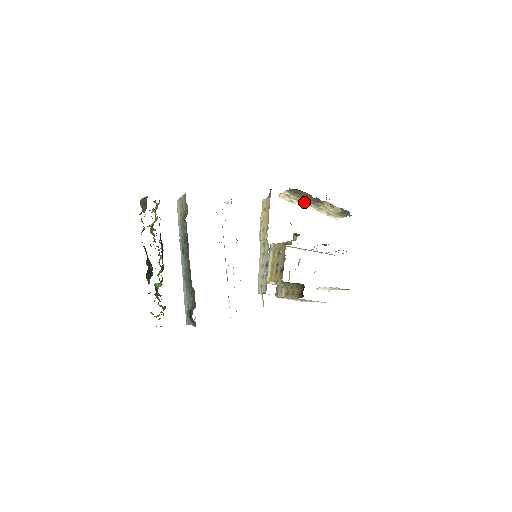
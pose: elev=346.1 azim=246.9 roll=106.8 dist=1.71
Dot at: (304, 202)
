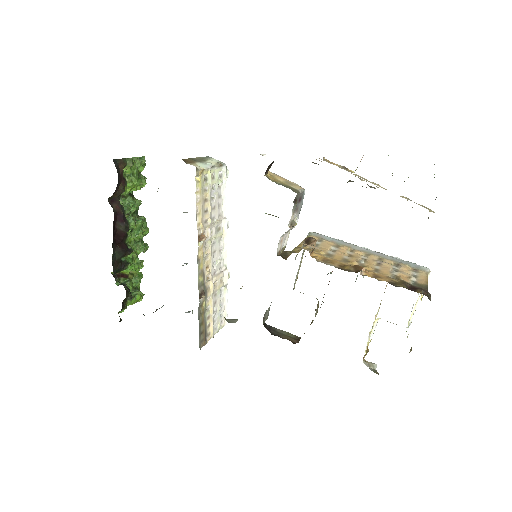
Dot at: occluded
